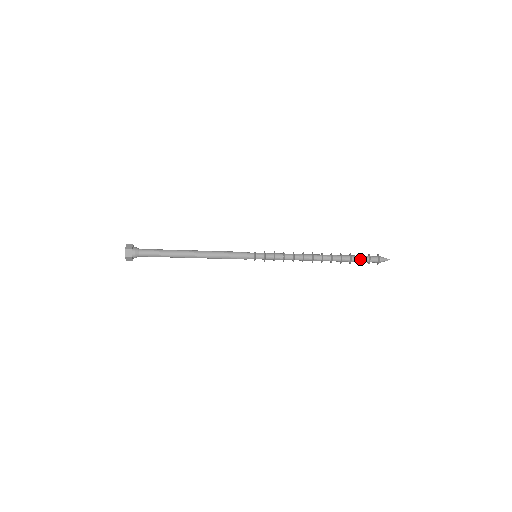
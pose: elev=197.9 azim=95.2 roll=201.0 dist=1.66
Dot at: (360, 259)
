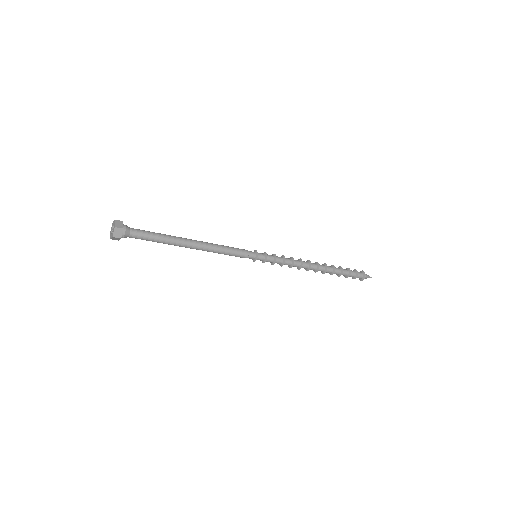
Dot at: (349, 270)
